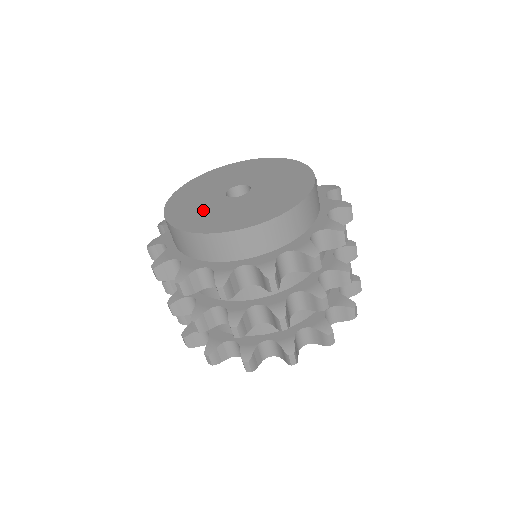
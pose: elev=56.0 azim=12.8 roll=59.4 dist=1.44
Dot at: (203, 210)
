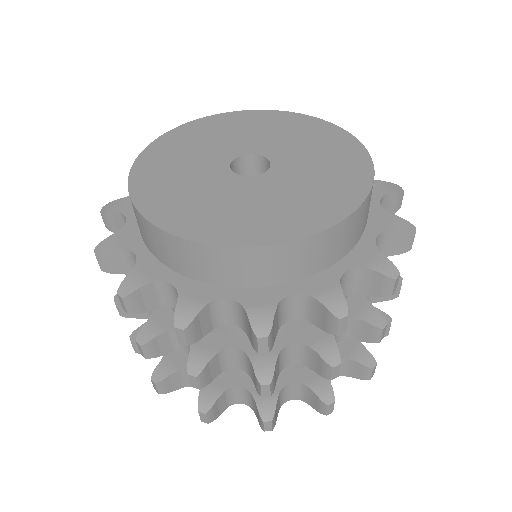
Dot at: (189, 155)
